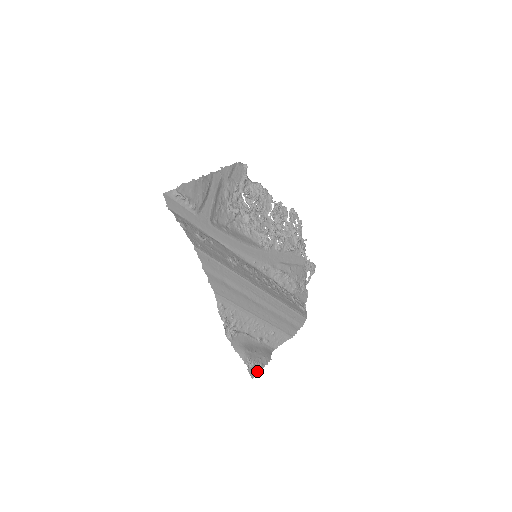
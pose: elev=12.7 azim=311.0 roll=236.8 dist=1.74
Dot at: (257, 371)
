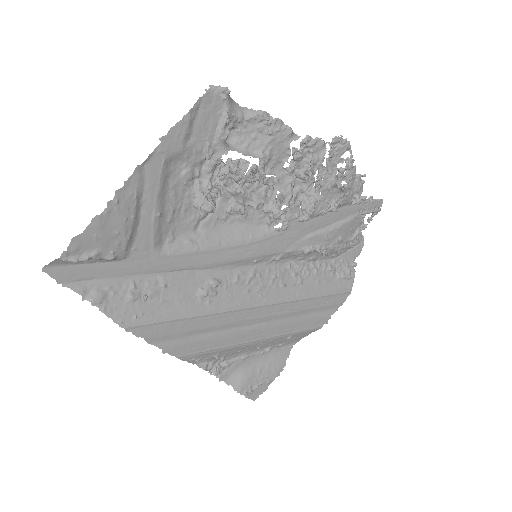
Dot at: (262, 390)
